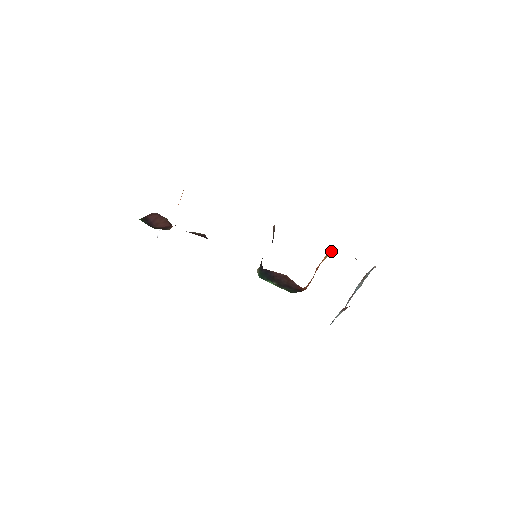
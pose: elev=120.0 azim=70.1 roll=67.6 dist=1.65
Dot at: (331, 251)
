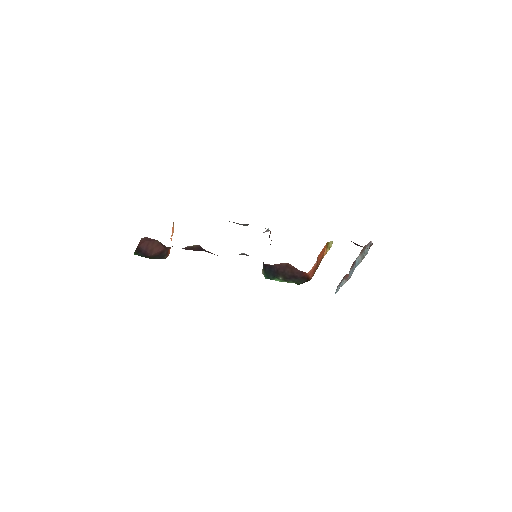
Dot at: (330, 243)
